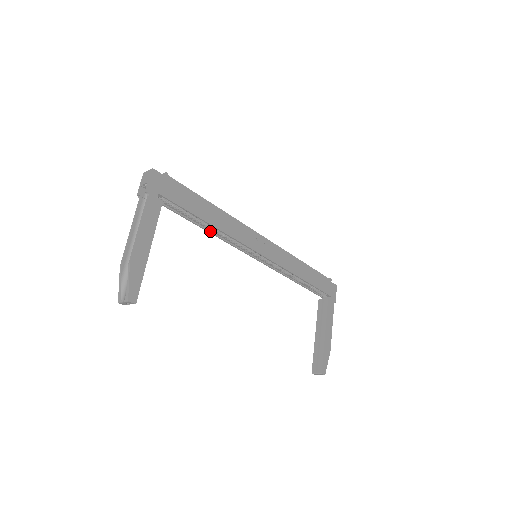
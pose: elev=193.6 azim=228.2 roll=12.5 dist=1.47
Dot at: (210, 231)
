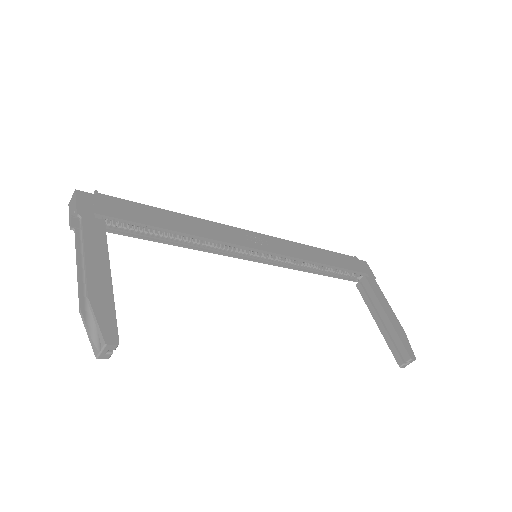
Dot at: (186, 245)
